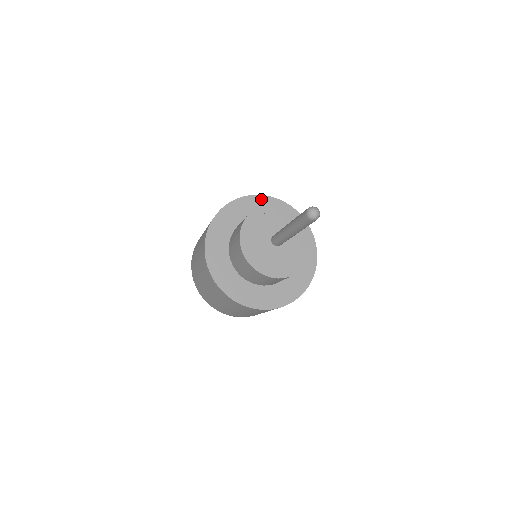
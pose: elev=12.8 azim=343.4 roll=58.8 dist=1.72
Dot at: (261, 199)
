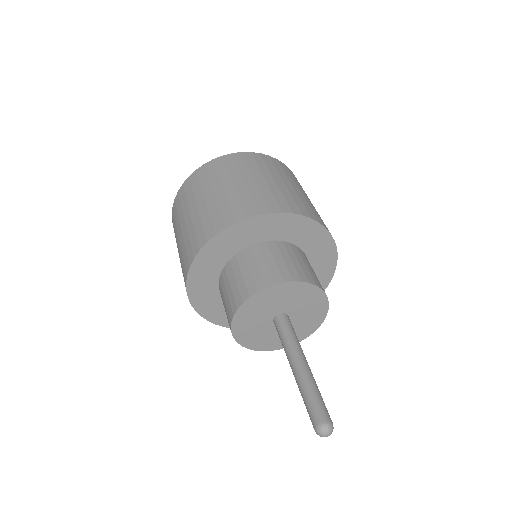
Dot at: (313, 226)
